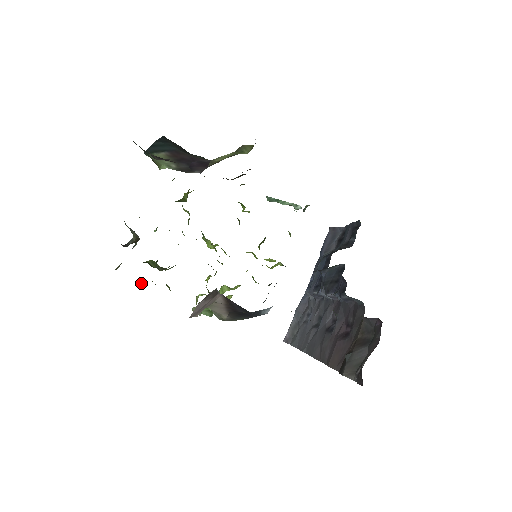
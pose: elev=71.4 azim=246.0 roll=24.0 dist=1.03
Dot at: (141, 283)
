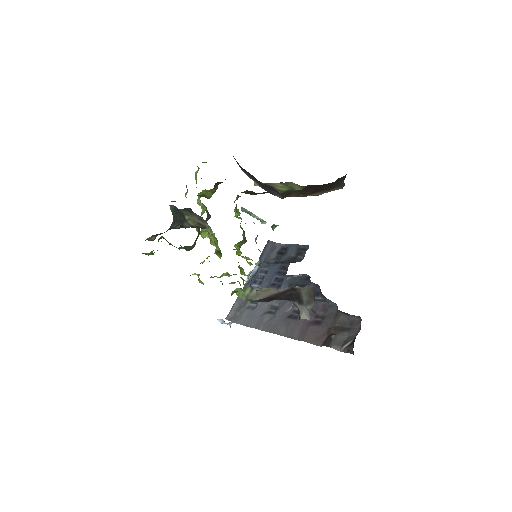
Dot at: (144, 253)
